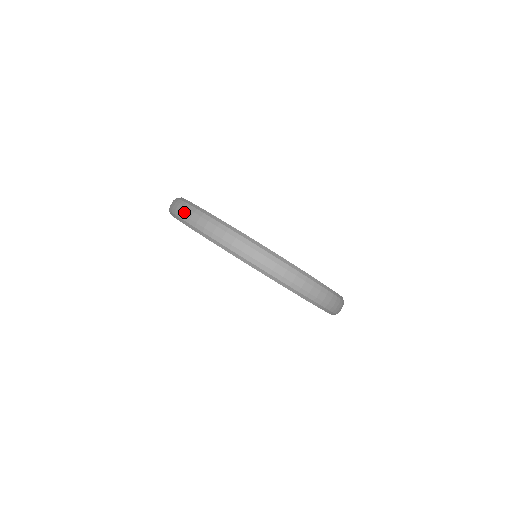
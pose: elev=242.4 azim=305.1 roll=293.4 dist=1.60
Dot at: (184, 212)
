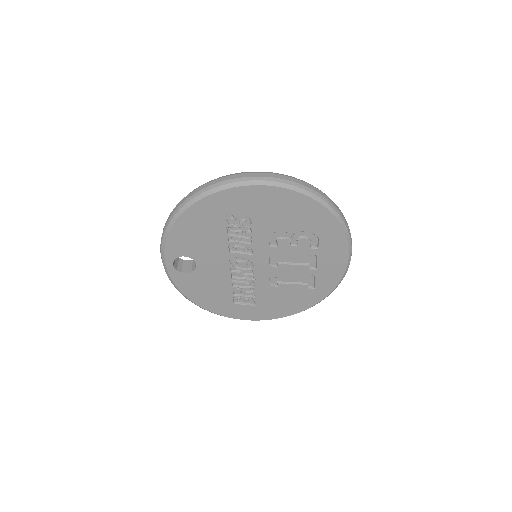
Dot at: (164, 226)
